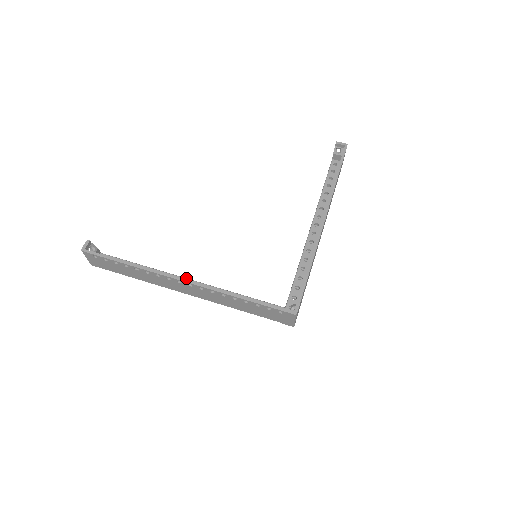
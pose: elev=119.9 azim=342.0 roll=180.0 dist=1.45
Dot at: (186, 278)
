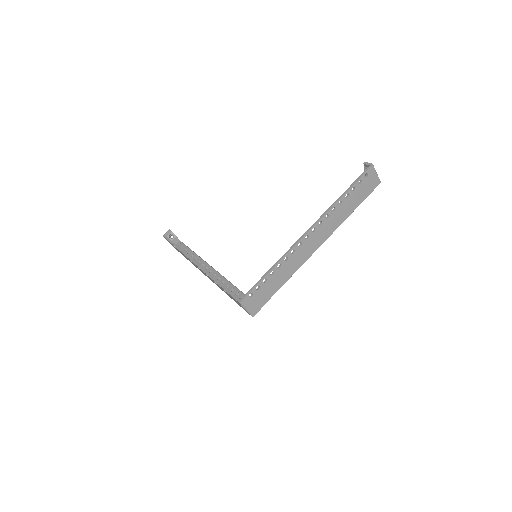
Dot at: (209, 265)
